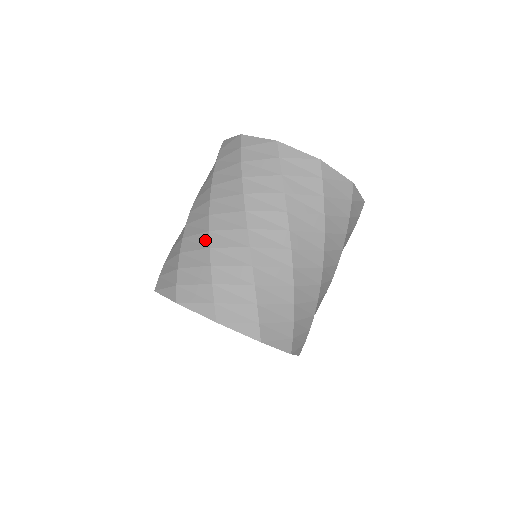
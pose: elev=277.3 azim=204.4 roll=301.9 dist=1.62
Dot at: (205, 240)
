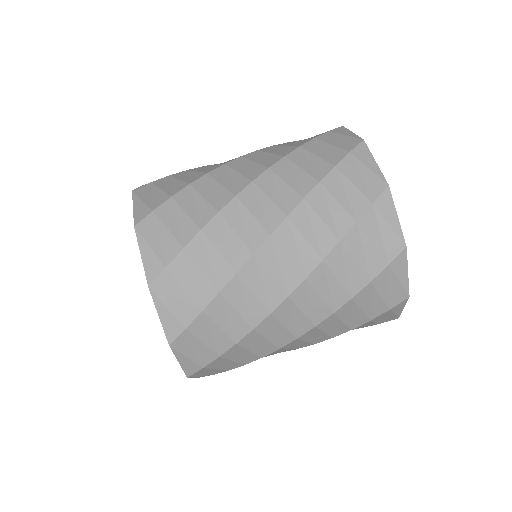
Dot at: occluded
